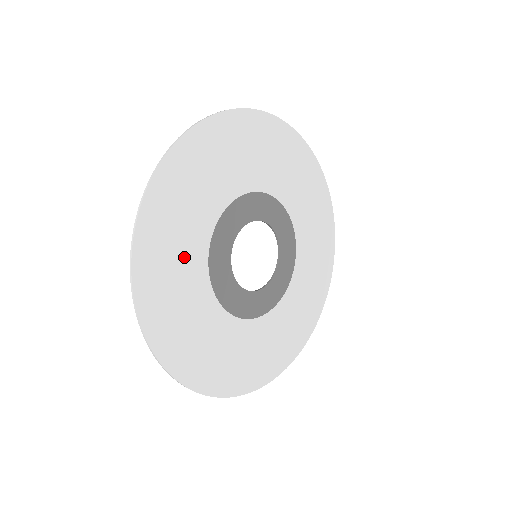
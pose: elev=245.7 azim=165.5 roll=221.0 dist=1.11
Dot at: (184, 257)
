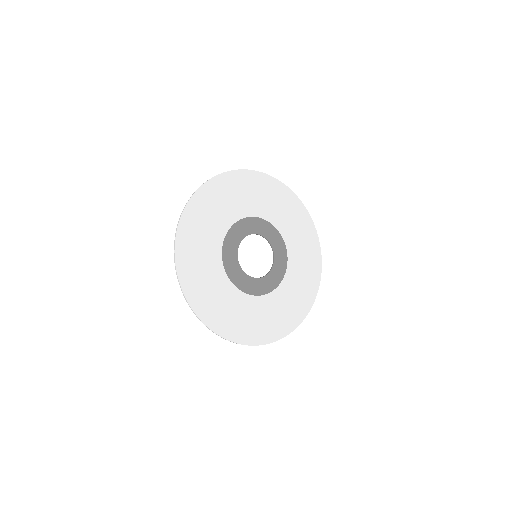
Dot at: (207, 265)
